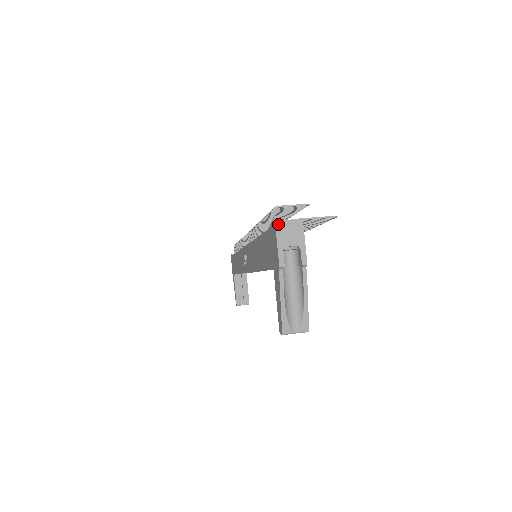
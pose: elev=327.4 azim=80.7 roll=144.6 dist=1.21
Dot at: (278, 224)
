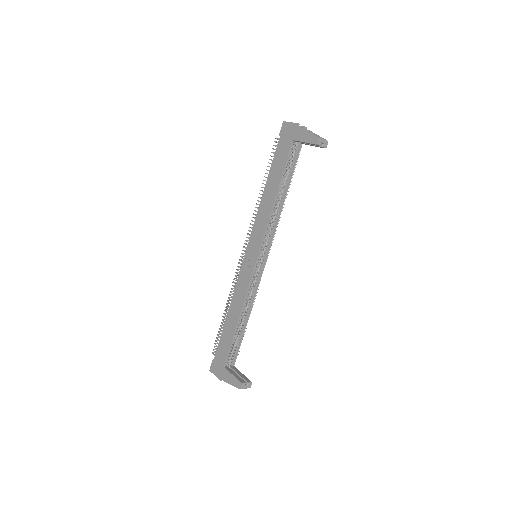
Dot at: (285, 122)
